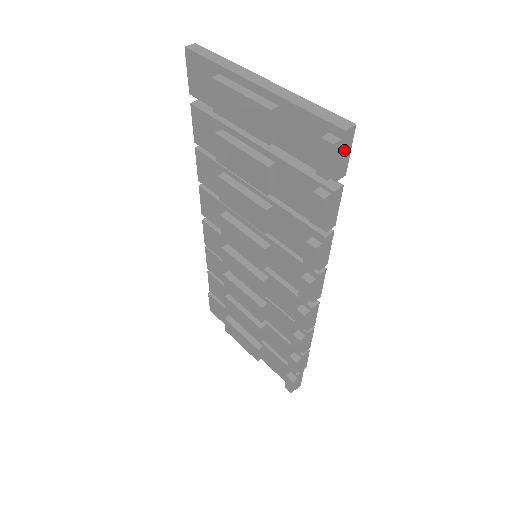
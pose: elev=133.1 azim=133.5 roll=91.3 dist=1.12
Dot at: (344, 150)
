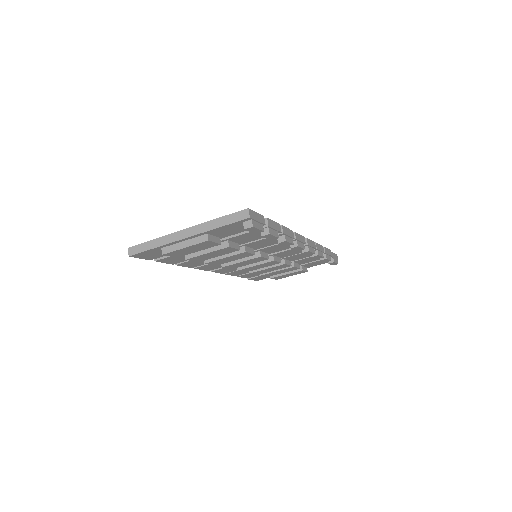
Dot at: (256, 218)
